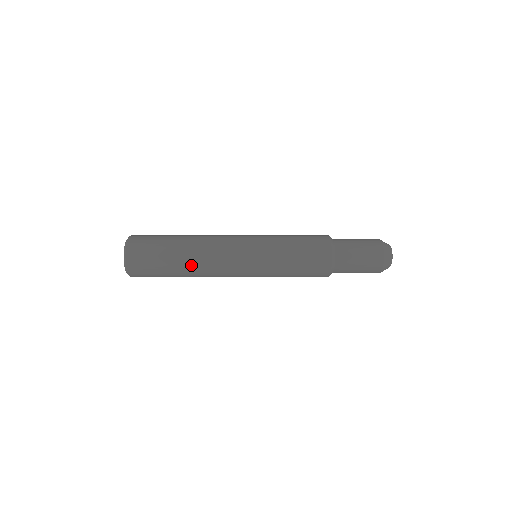
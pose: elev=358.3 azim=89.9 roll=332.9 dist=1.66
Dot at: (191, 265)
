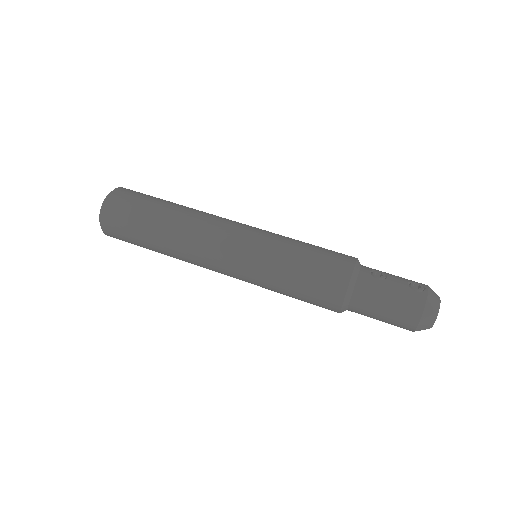
Dot at: occluded
